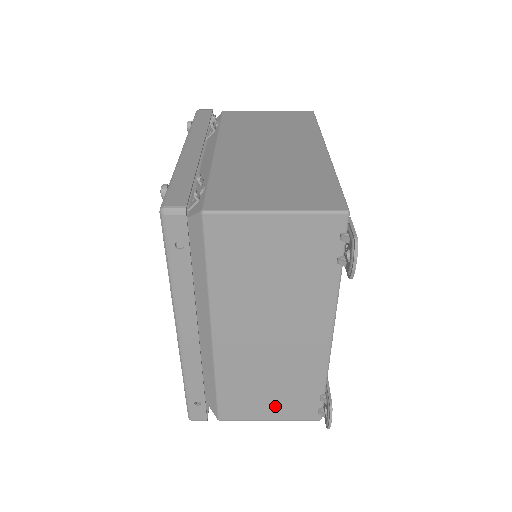
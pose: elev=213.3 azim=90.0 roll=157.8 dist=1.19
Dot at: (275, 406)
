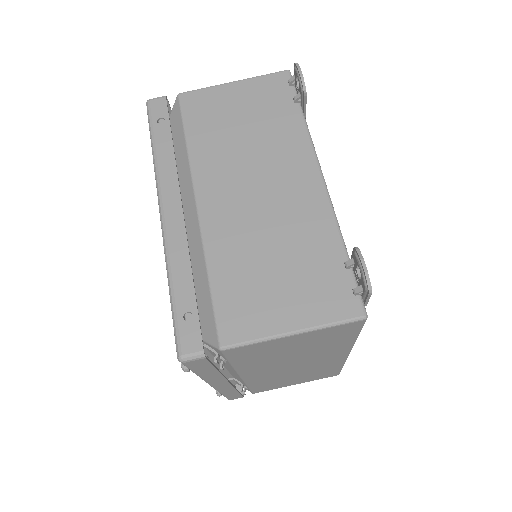
Dot at: (293, 300)
